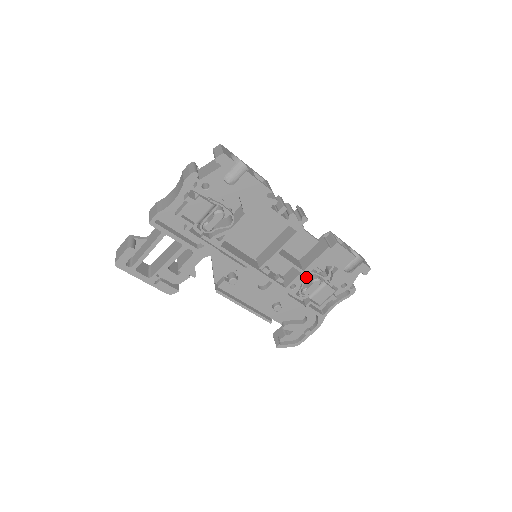
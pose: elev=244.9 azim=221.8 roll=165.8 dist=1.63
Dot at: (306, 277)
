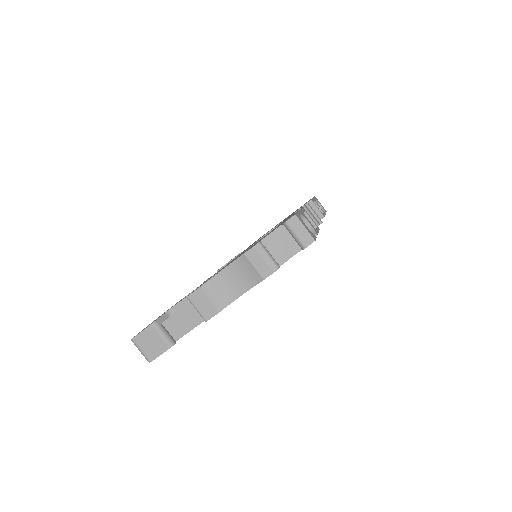
Dot at: occluded
